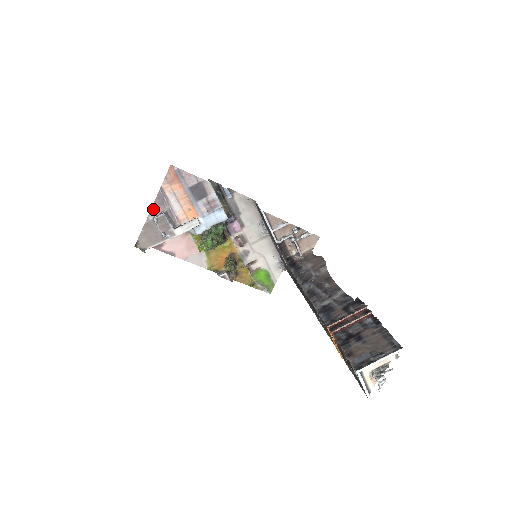
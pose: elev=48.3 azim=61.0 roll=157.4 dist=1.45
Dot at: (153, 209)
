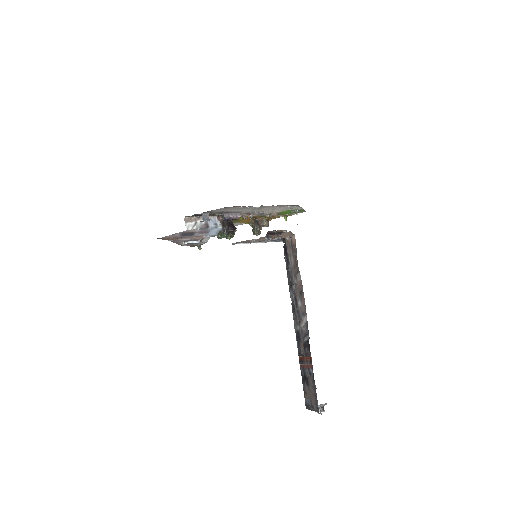
Dot at: (178, 243)
